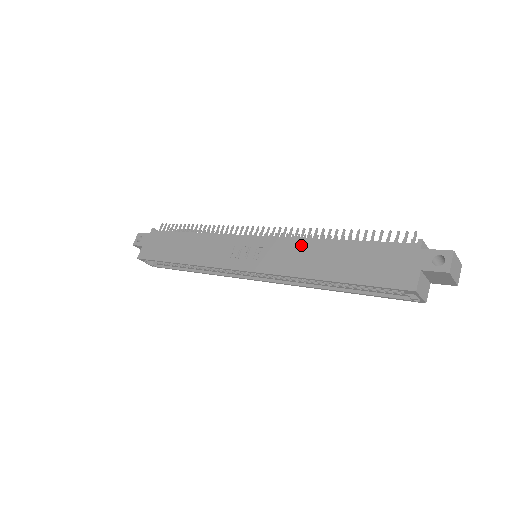
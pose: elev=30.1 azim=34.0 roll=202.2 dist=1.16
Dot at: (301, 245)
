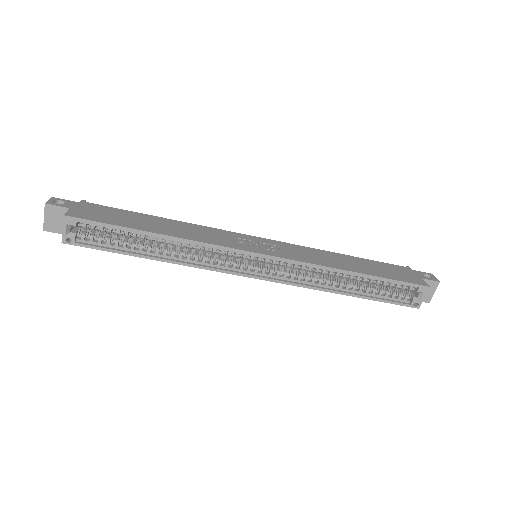
Dot at: (316, 251)
